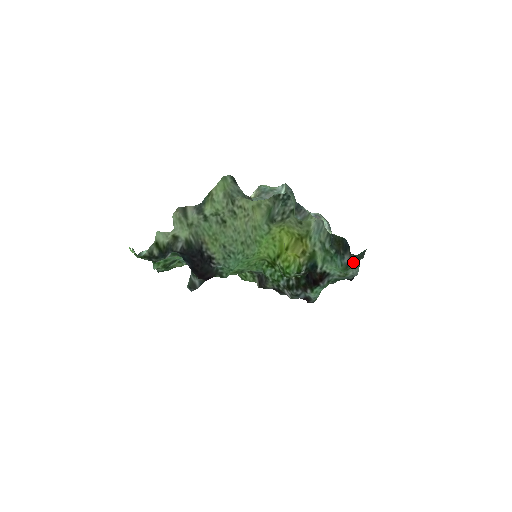
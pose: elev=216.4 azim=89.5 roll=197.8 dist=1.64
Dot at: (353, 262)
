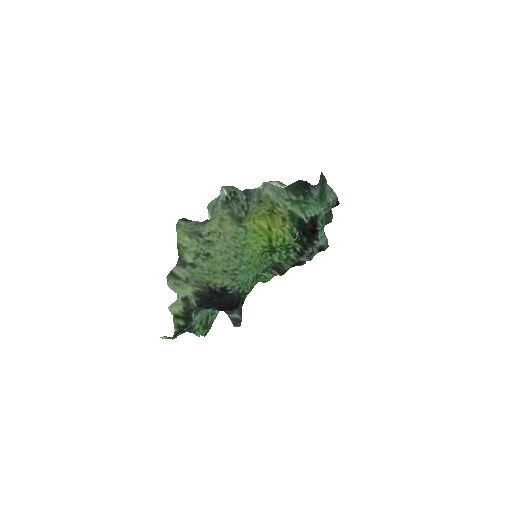
Dot at: (322, 190)
